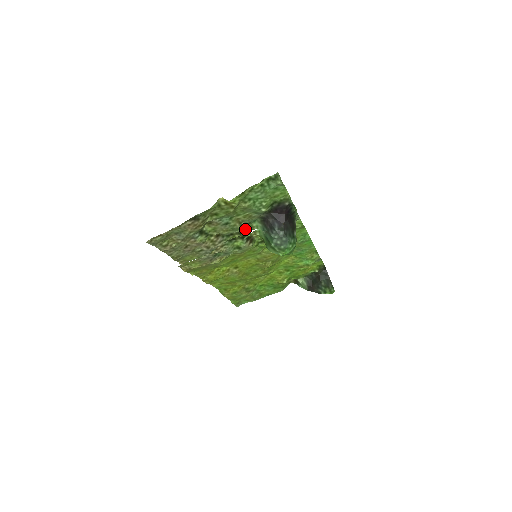
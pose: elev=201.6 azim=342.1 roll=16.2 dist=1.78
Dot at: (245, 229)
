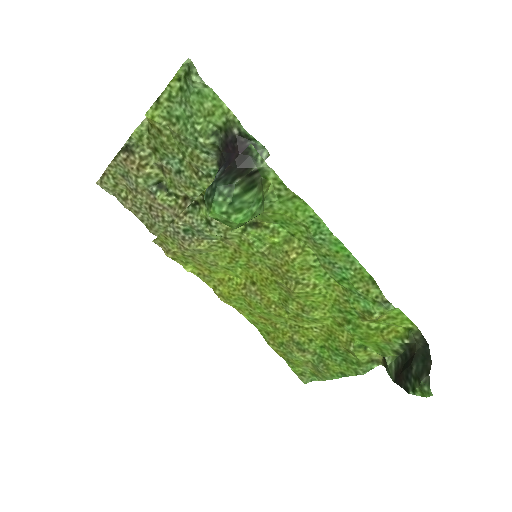
Dot at: occluded
